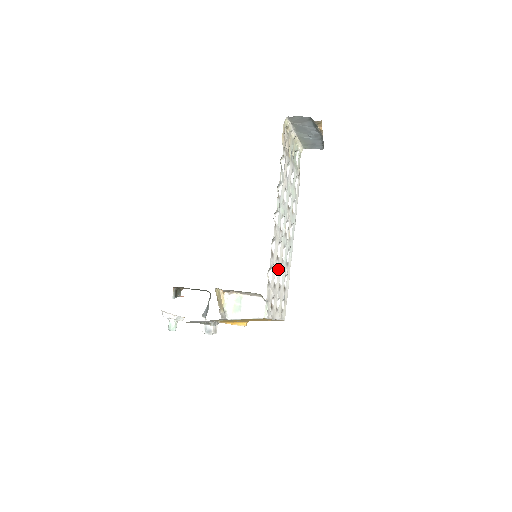
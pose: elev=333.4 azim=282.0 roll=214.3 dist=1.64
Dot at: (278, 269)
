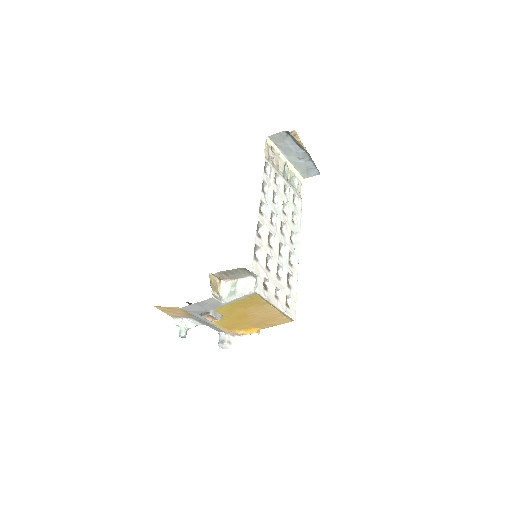
Dot at: (272, 257)
